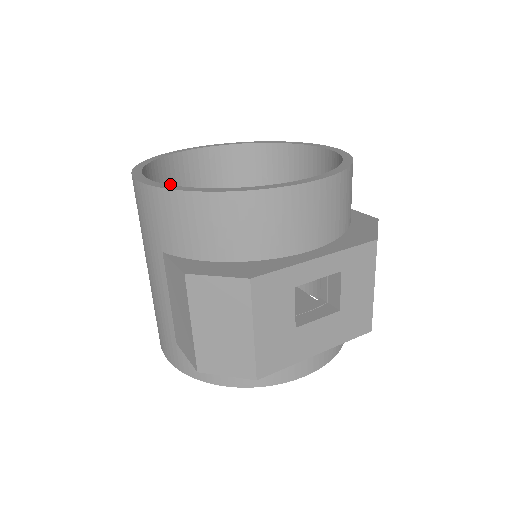
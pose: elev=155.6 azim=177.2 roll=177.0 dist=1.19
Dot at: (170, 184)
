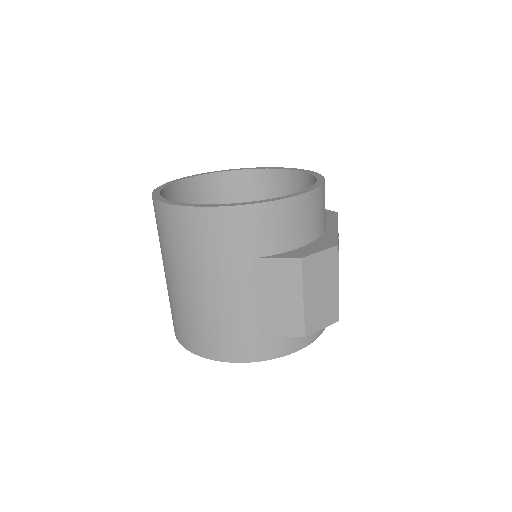
Dot at: occluded
